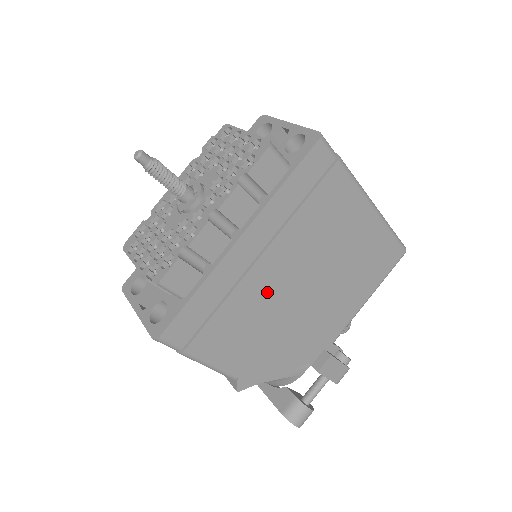
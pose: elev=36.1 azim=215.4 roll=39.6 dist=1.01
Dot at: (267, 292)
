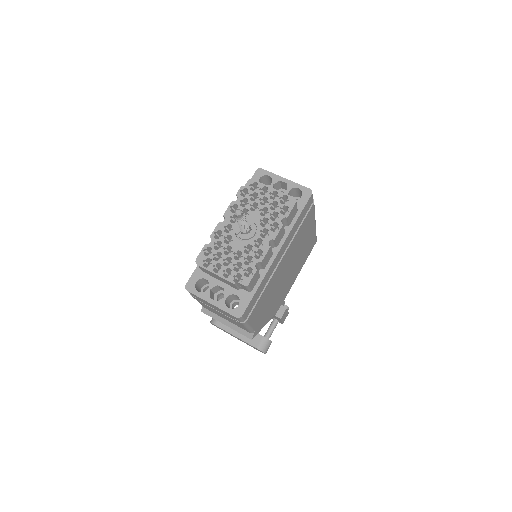
Dot at: (277, 279)
